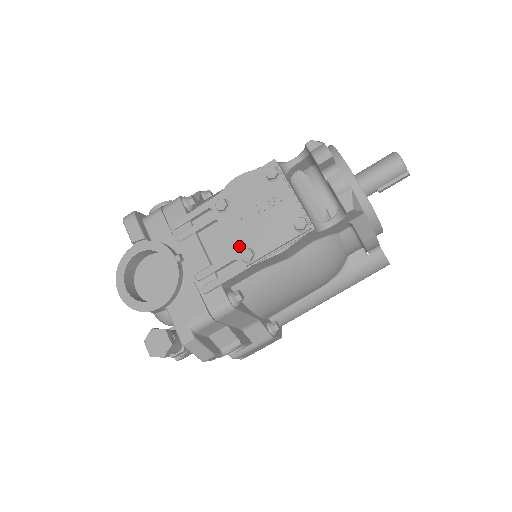
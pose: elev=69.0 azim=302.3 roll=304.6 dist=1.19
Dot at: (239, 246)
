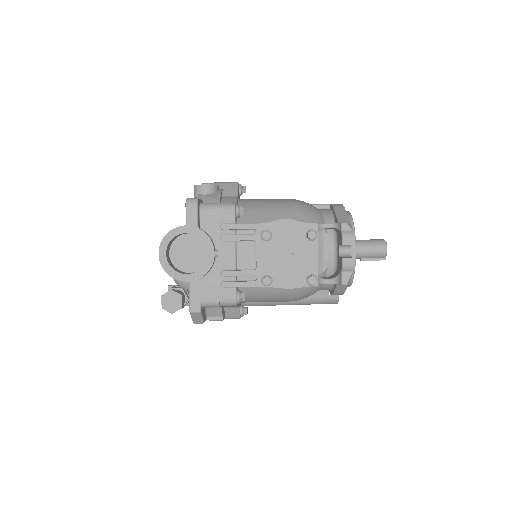
Dot at: (264, 270)
